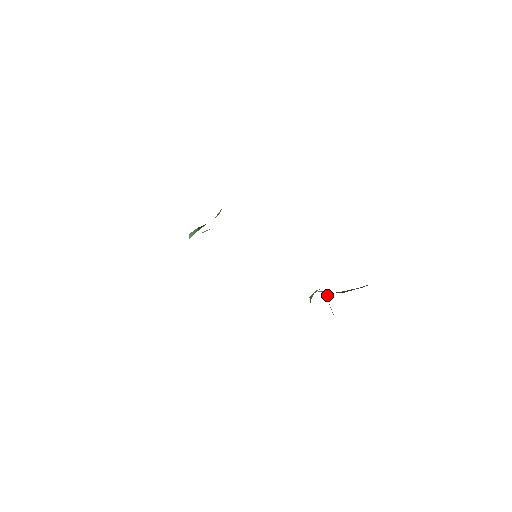
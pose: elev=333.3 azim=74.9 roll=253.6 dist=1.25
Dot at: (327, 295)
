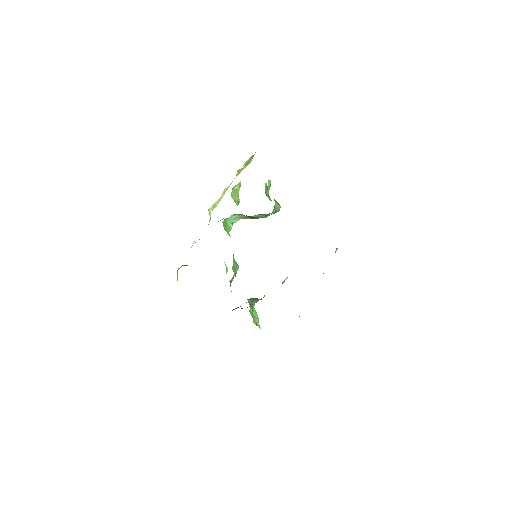
Dot at: occluded
